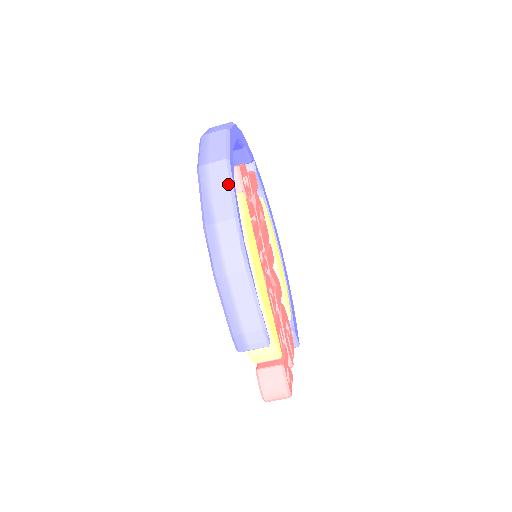
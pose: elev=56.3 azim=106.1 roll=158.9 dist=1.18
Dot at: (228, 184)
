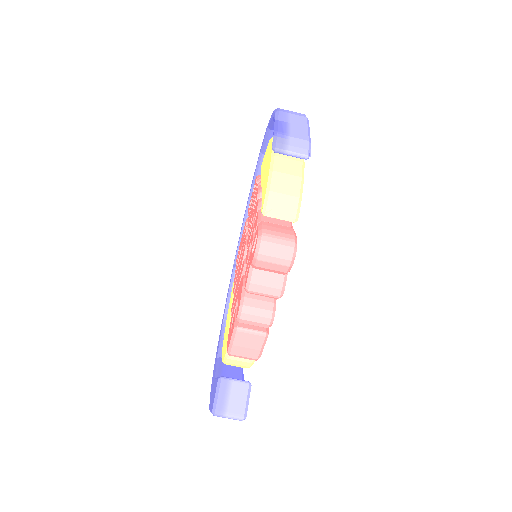
Dot at: occluded
